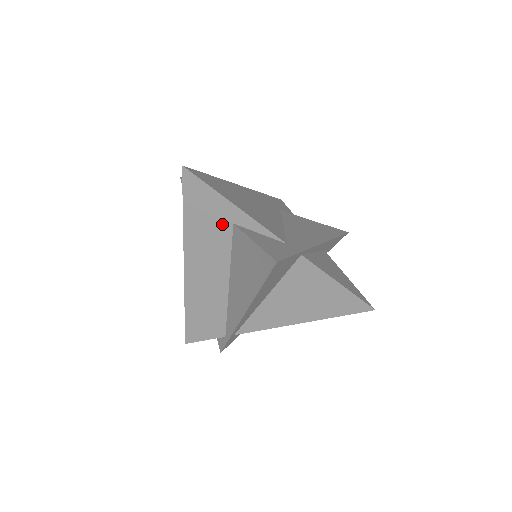
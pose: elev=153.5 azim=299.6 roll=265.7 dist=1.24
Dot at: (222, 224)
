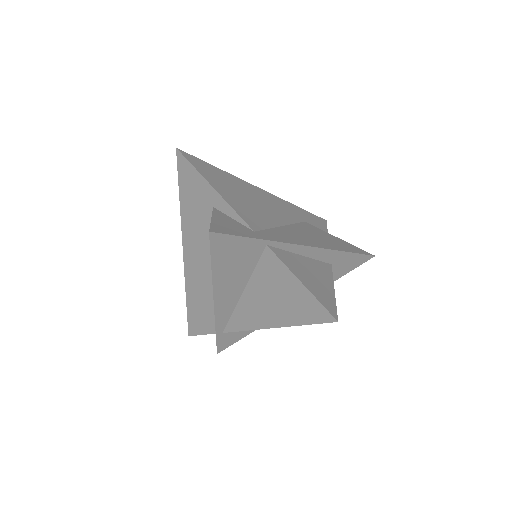
Dot at: (206, 207)
